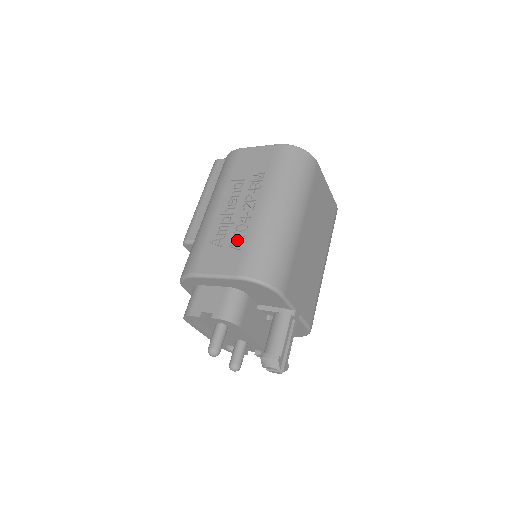
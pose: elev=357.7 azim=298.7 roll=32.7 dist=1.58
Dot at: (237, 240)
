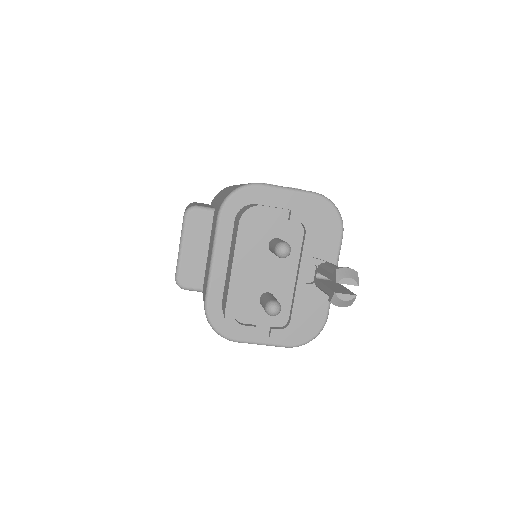
Dot at: occluded
